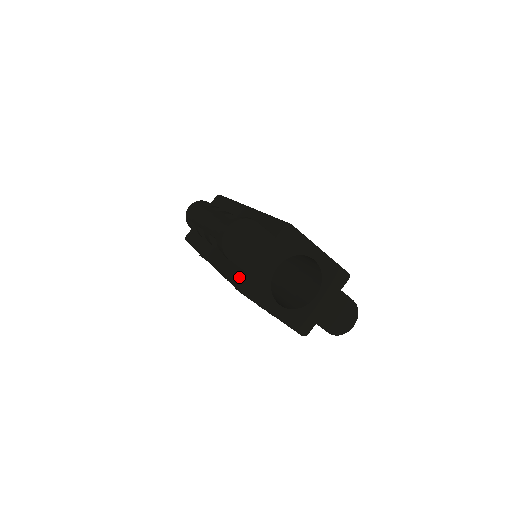
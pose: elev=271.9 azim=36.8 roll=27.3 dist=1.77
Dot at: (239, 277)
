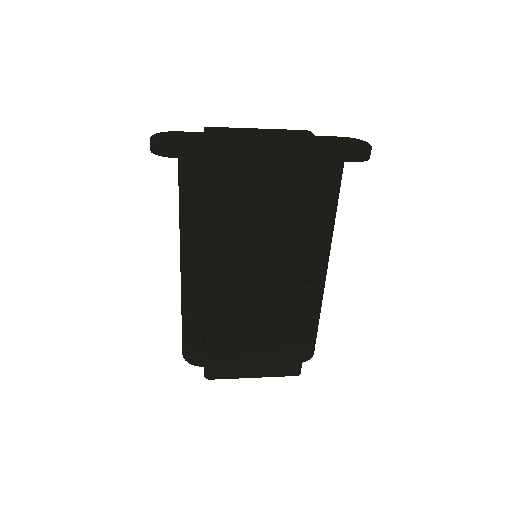
Dot at: (205, 162)
